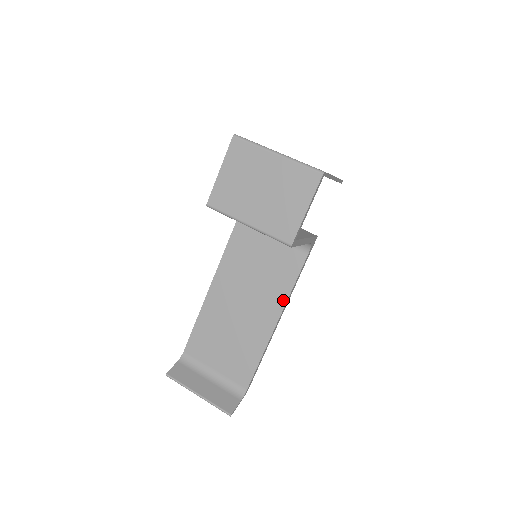
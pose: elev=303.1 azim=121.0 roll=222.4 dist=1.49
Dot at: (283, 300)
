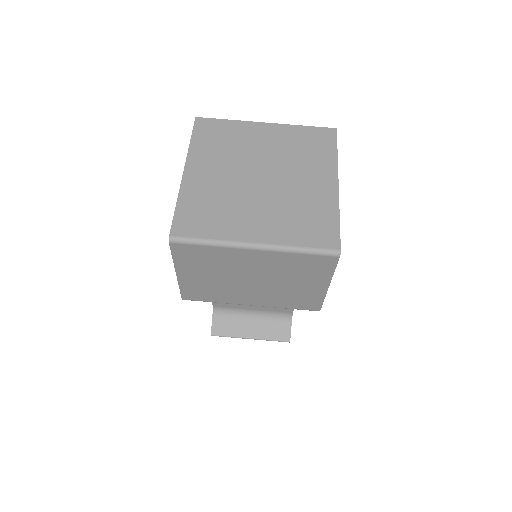
Dot at: occluded
